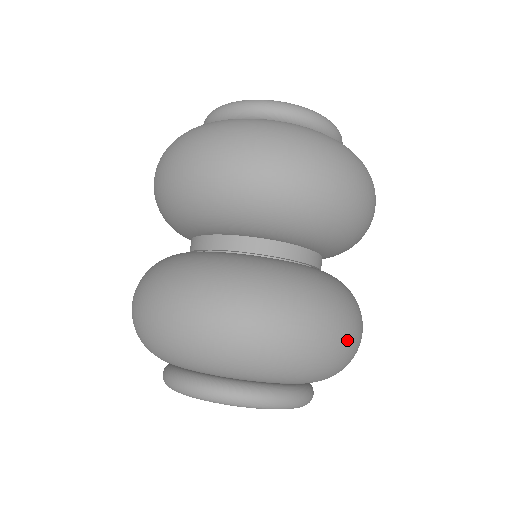
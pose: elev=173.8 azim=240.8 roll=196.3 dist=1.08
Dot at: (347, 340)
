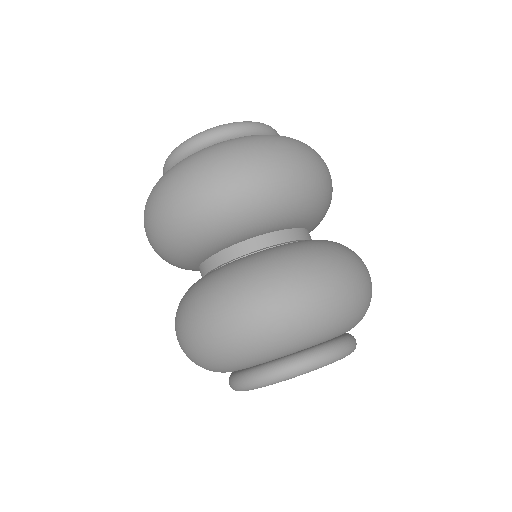
Dot at: (277, 307)
